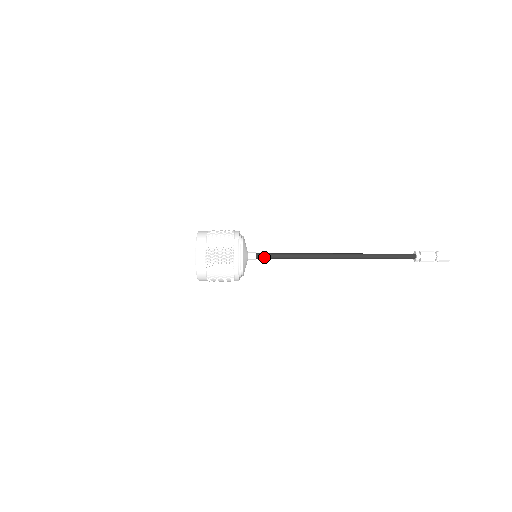
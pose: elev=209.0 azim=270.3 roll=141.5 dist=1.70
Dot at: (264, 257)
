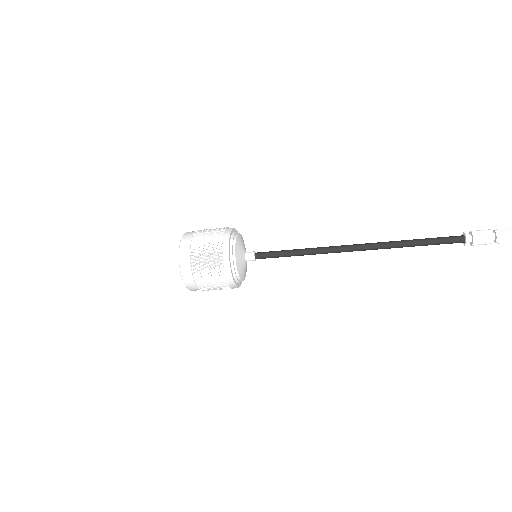
Dot at: (265, 256)
